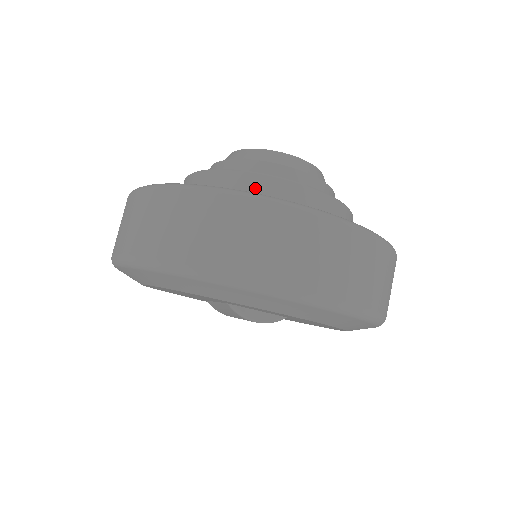
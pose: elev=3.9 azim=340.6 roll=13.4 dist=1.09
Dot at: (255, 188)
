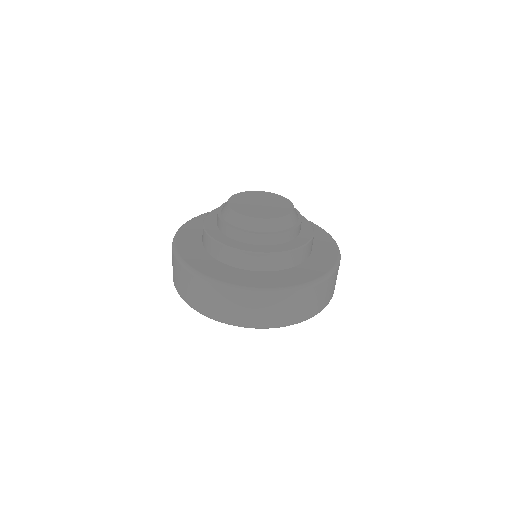
Dot at: (234, 257)
